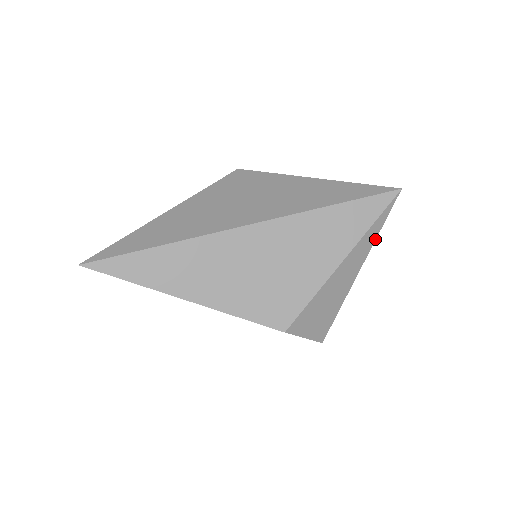
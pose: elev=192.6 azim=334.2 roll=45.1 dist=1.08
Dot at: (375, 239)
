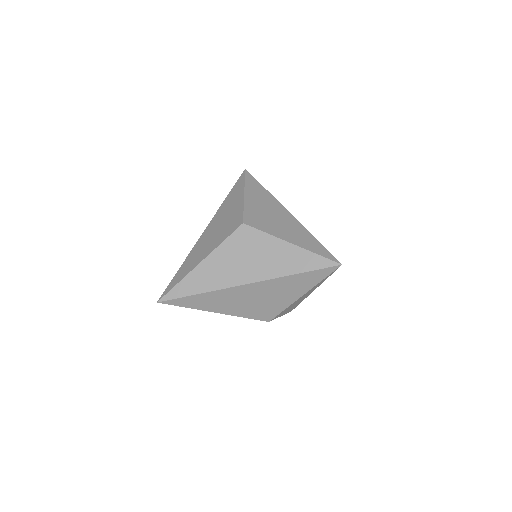
Dot at: occluded
